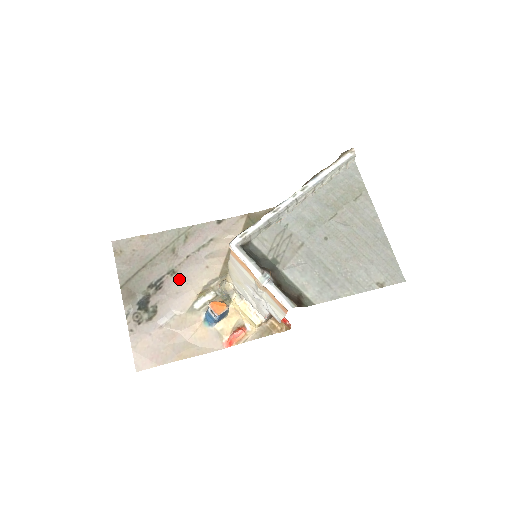
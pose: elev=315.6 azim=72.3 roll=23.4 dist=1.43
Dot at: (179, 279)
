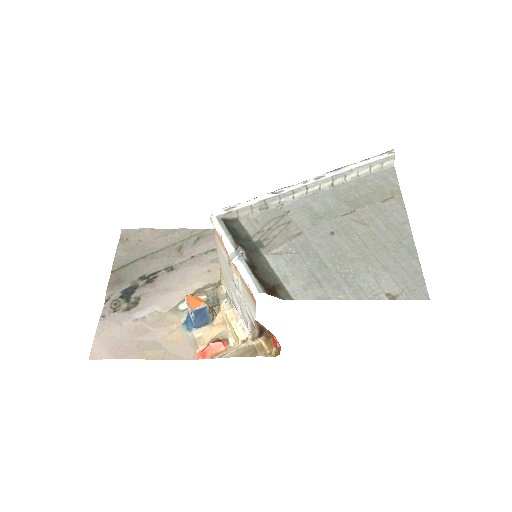
Dot at: (174, 276)
